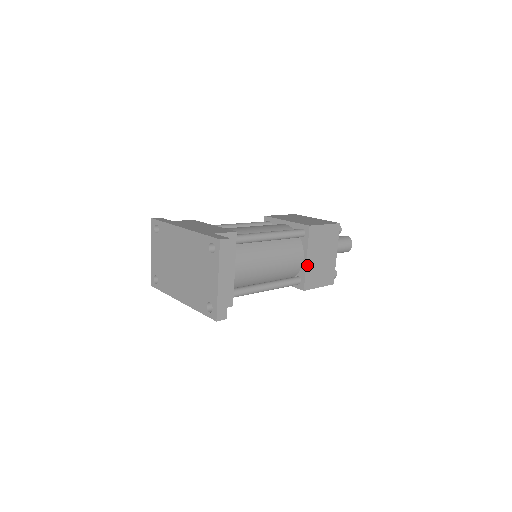
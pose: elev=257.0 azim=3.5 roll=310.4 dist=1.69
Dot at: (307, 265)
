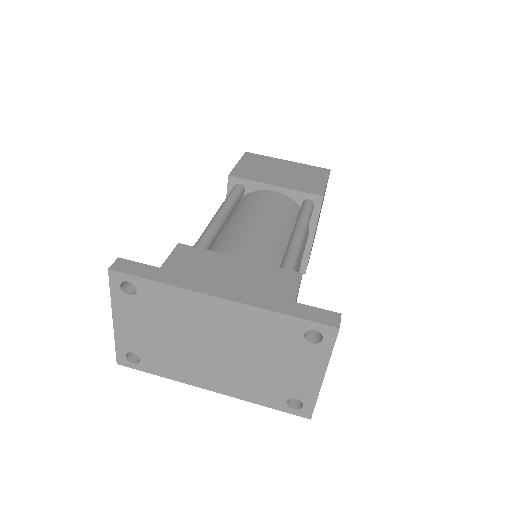
Dot at: (312, 244)
